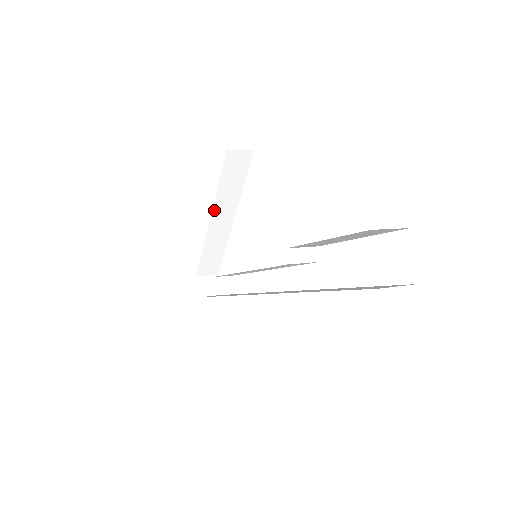
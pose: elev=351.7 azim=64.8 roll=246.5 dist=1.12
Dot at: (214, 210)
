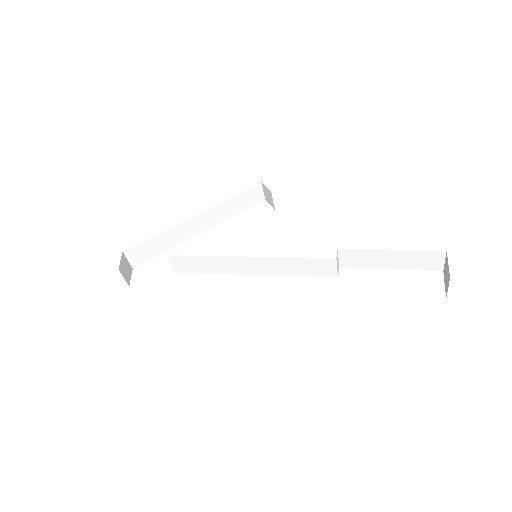
Dot at: (206, 211)
